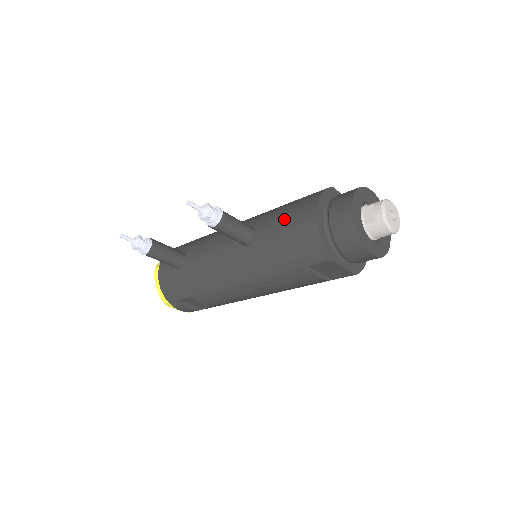
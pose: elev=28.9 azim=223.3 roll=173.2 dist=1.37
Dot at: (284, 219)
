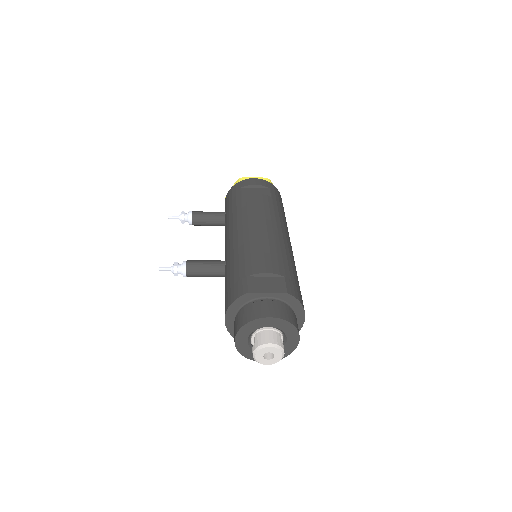
Dot at: (225, 292)
